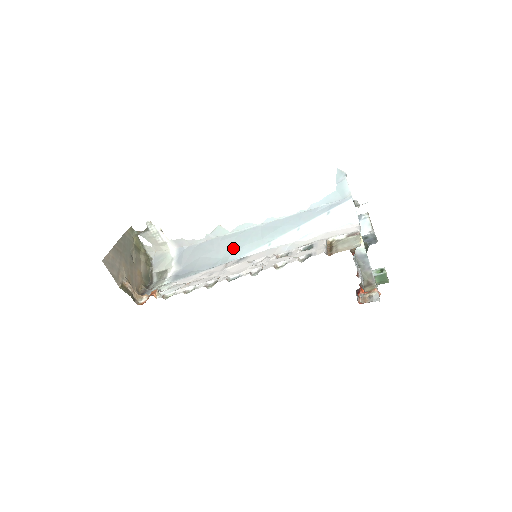
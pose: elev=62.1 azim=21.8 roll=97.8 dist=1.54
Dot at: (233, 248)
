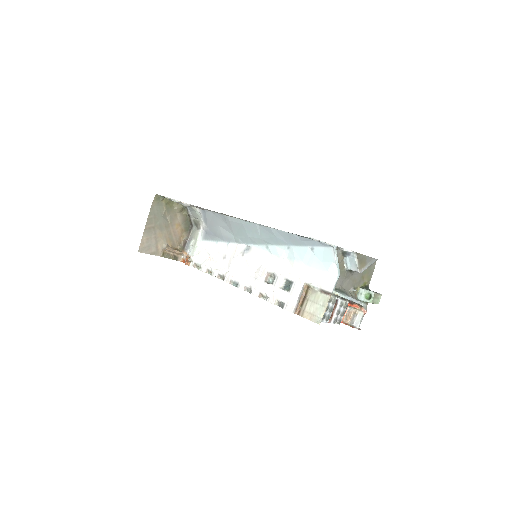
Dot at: (241, 233)
